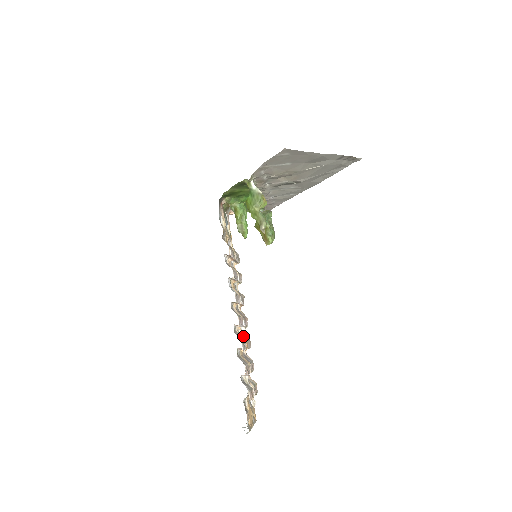
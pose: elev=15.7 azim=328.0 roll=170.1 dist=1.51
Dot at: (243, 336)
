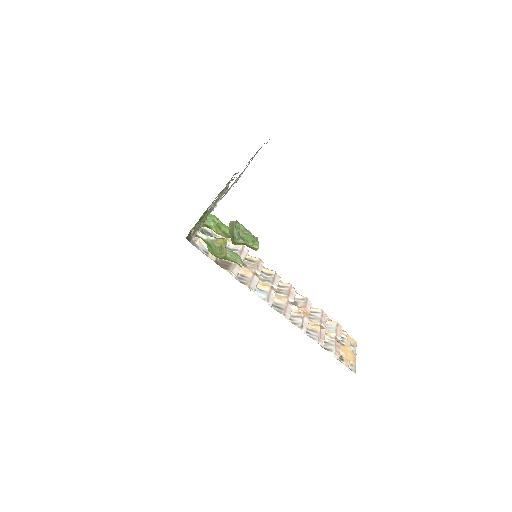
Dot at: (298, 309)
